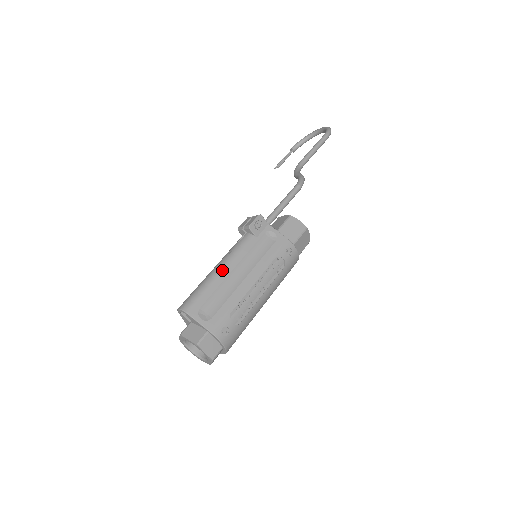
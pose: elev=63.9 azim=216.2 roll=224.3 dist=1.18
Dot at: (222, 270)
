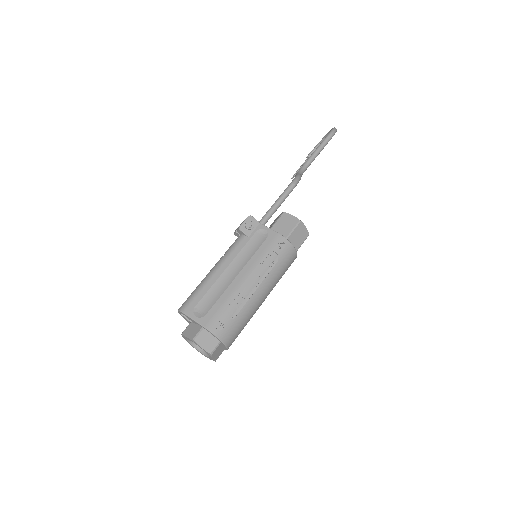
Dot at: (216, 271)
